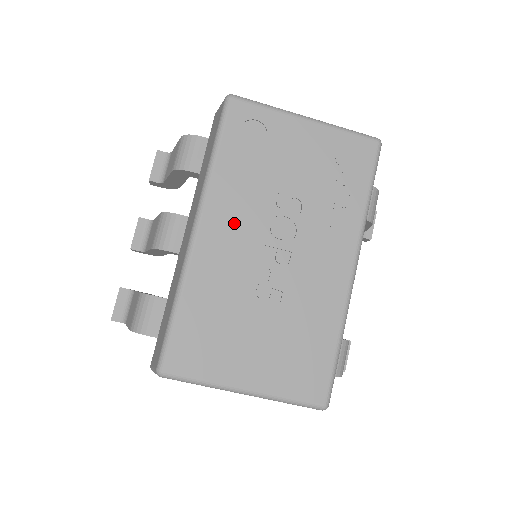
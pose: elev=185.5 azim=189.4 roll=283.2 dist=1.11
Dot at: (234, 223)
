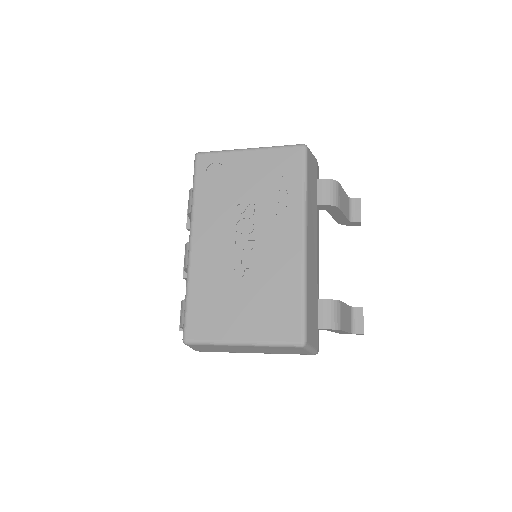
Dot at: (213, 232)
